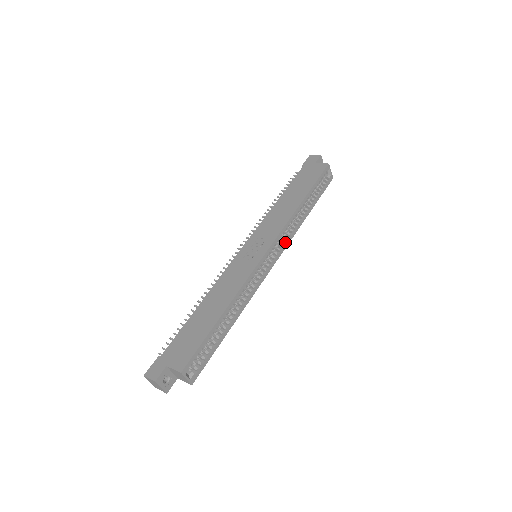
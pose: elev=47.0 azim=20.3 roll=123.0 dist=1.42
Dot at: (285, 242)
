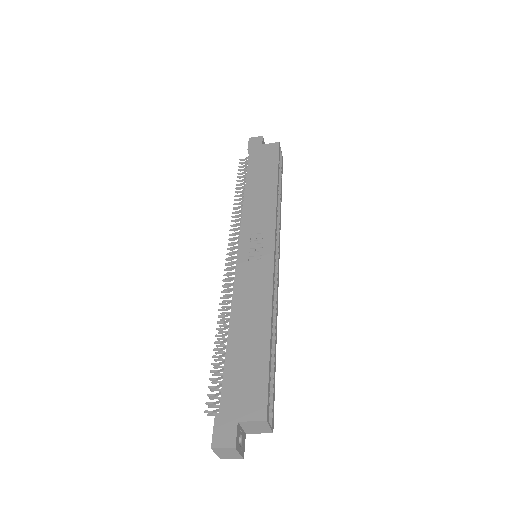
Dot at: (279, 233)
